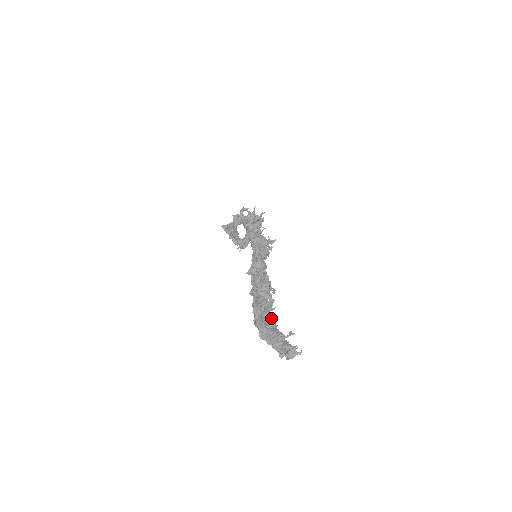
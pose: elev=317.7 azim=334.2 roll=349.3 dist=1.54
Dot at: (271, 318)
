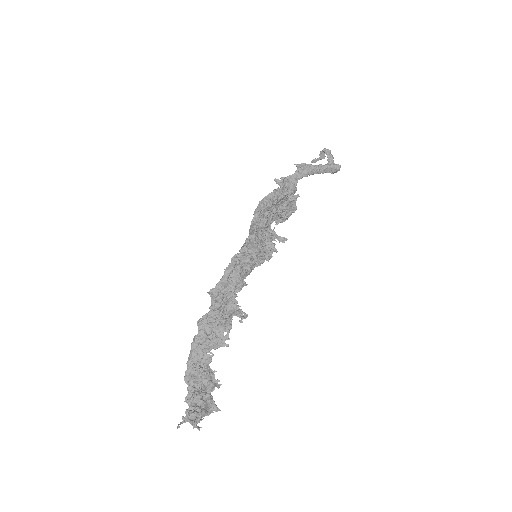
Dot at: (210, 360)
